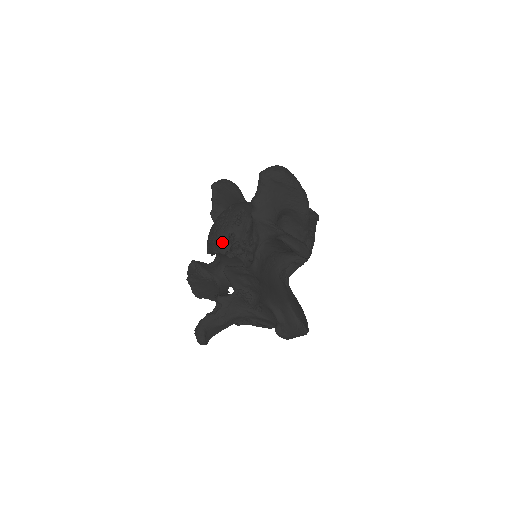
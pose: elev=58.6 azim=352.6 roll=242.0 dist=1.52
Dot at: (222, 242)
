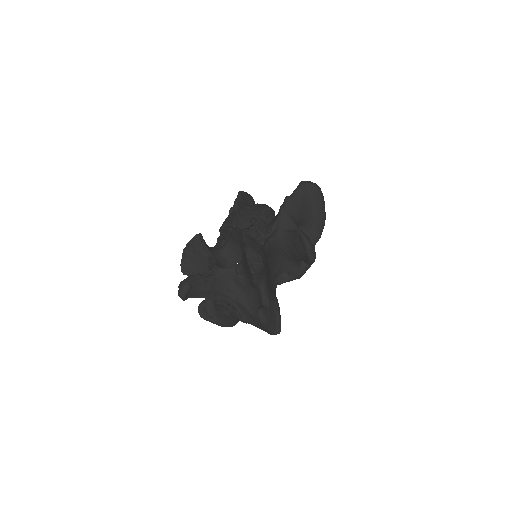
Dot at: (244, 219)
